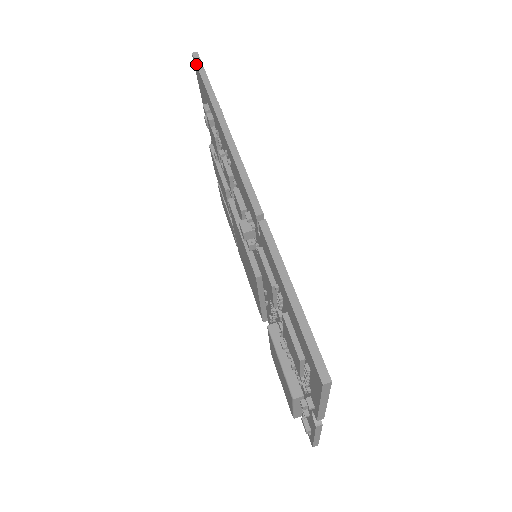
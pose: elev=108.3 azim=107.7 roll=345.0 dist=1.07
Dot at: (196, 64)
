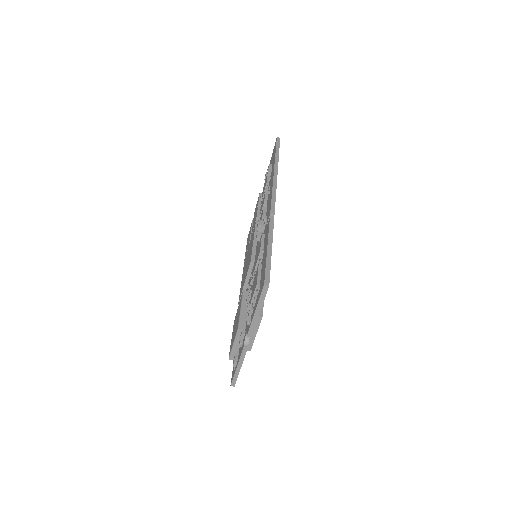
Dot at: (276, 142)
